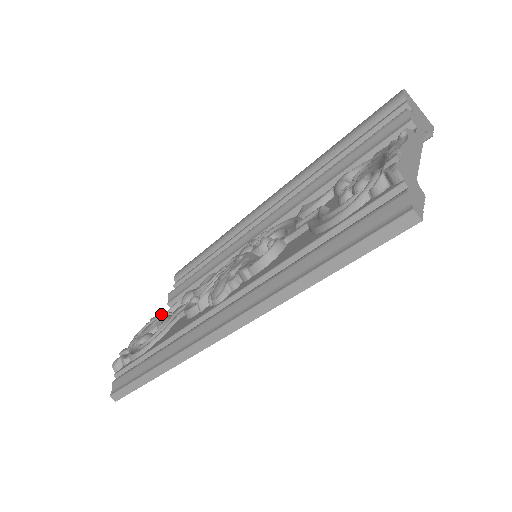
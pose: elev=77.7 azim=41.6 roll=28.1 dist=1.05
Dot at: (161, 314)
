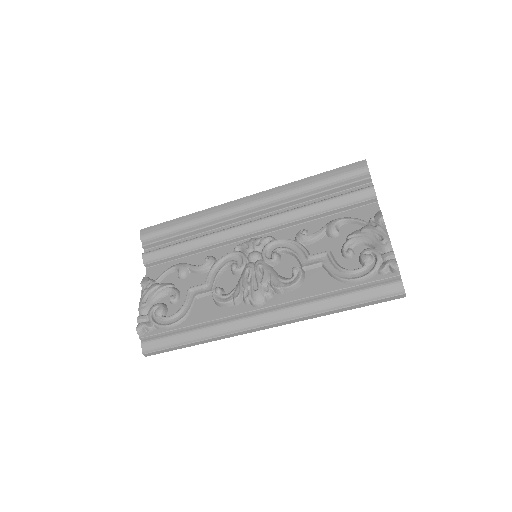
Dot at: (151, 280)
